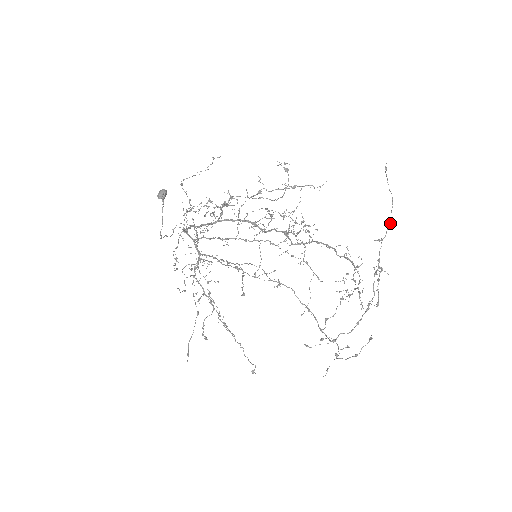
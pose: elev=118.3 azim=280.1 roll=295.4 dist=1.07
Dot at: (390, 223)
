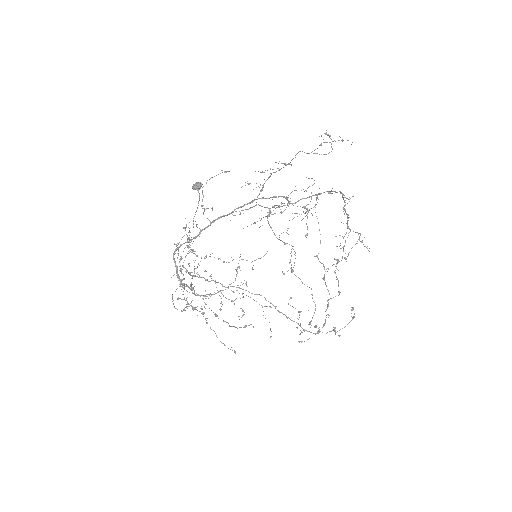
Dot at: (320, 242)
